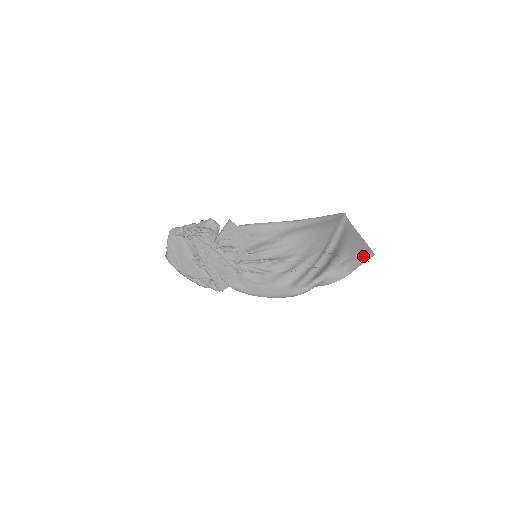
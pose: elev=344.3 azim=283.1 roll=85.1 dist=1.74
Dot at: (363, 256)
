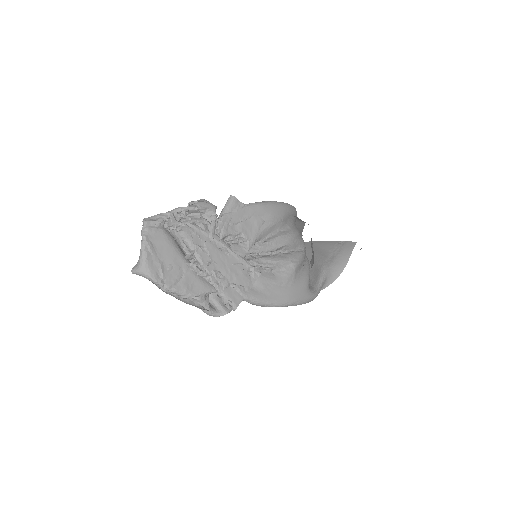
Dot at: (346, 247)
